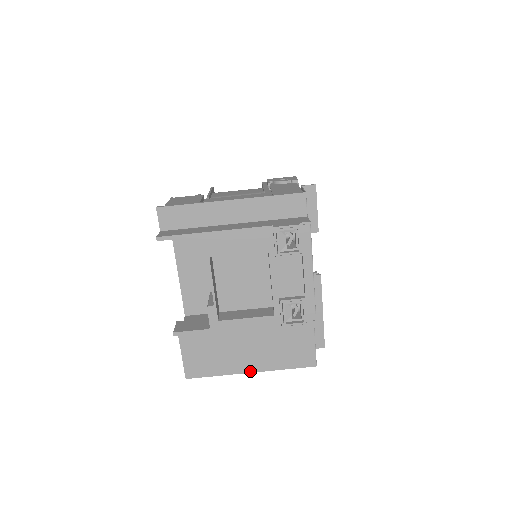
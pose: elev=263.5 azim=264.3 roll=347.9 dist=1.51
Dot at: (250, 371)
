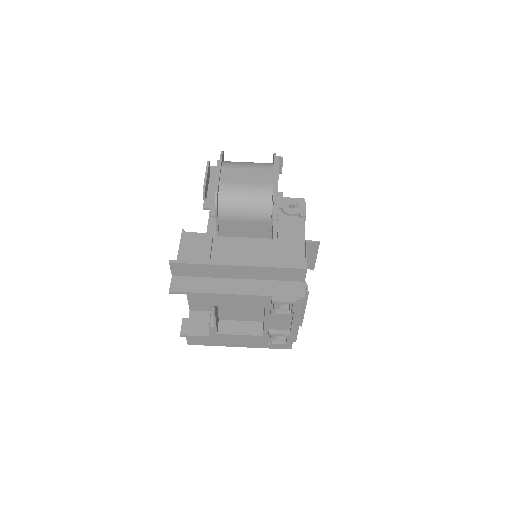
Dot at: (239, 346)
